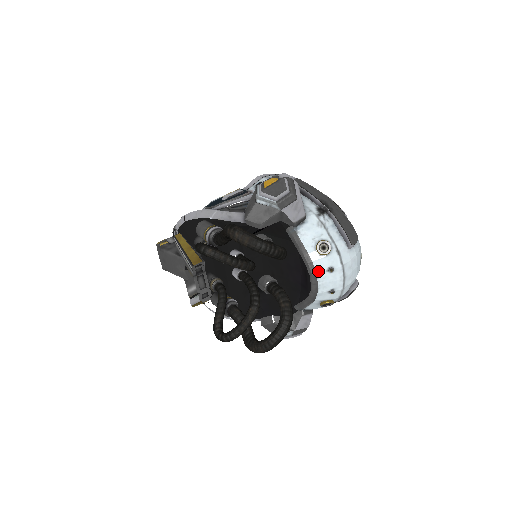
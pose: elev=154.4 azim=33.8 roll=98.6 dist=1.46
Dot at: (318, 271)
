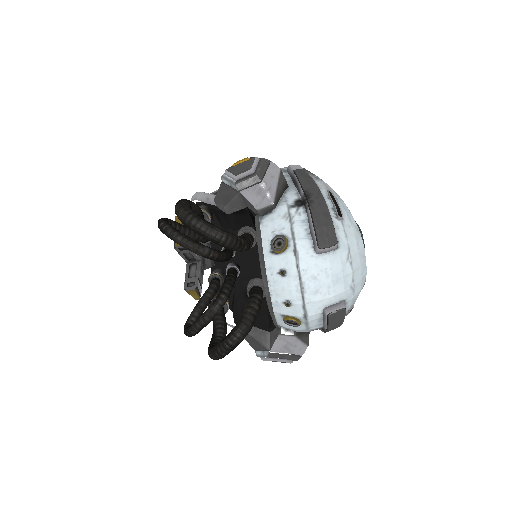
Dot at: (269, 271)
